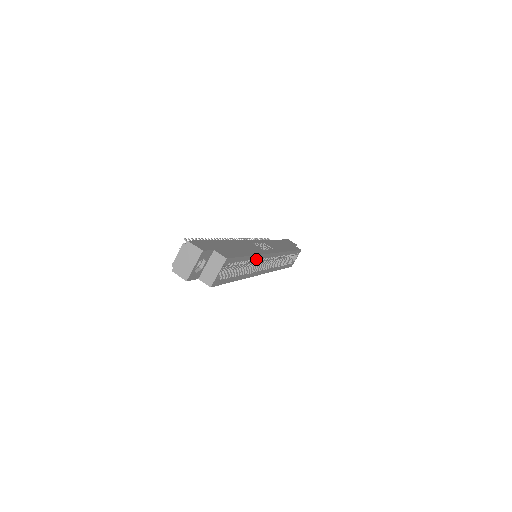
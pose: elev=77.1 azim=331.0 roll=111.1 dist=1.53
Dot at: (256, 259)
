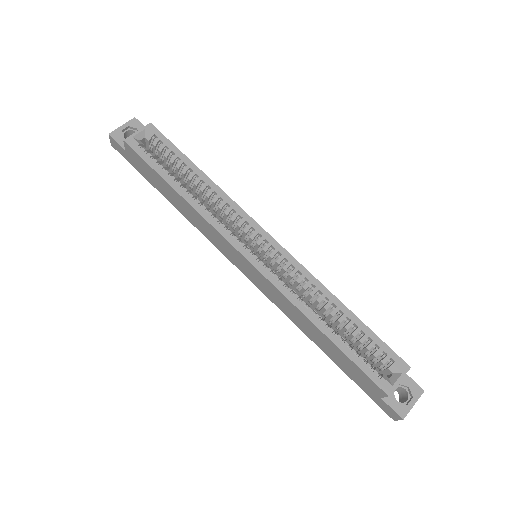
Dot at: (218, 195)
